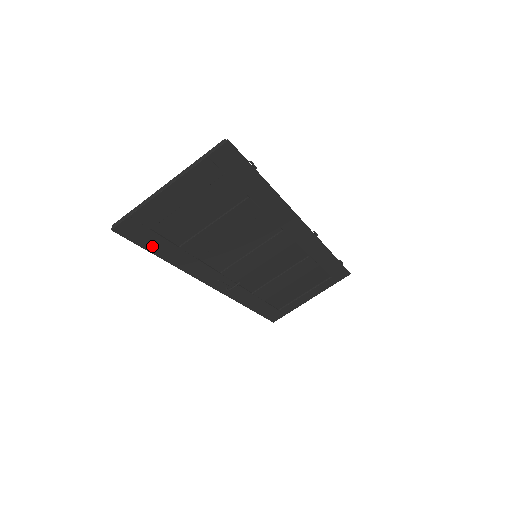
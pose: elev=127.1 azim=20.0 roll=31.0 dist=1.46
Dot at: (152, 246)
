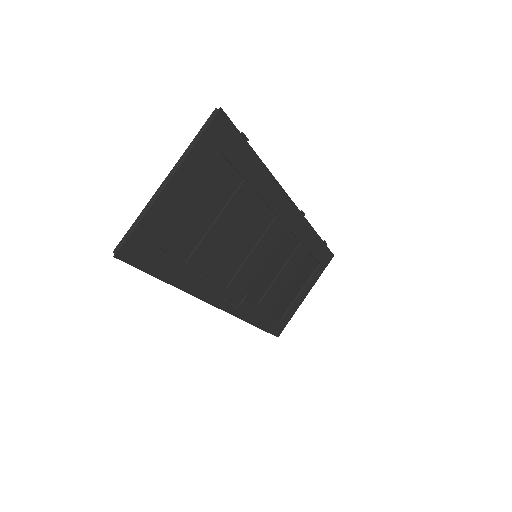
Dot at: (159, 269)
